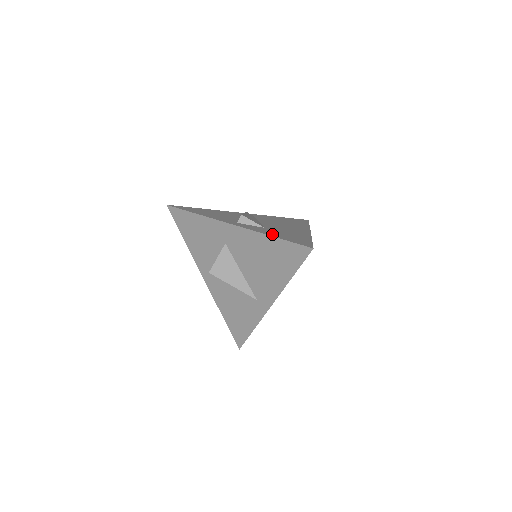
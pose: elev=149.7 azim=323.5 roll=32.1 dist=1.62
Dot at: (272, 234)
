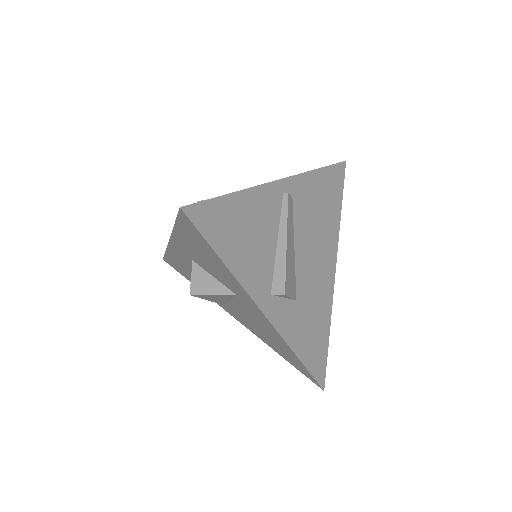
Dot at: (300, 345)
